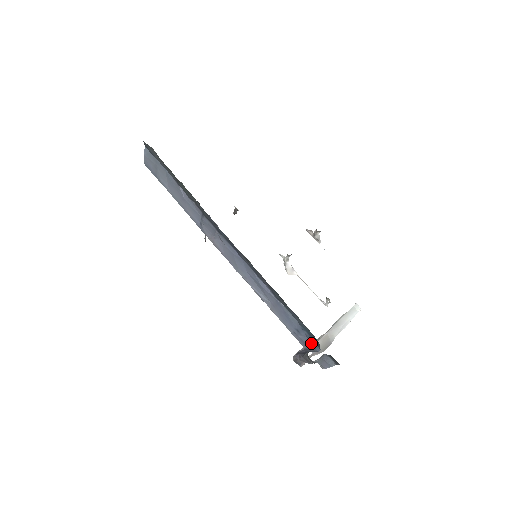
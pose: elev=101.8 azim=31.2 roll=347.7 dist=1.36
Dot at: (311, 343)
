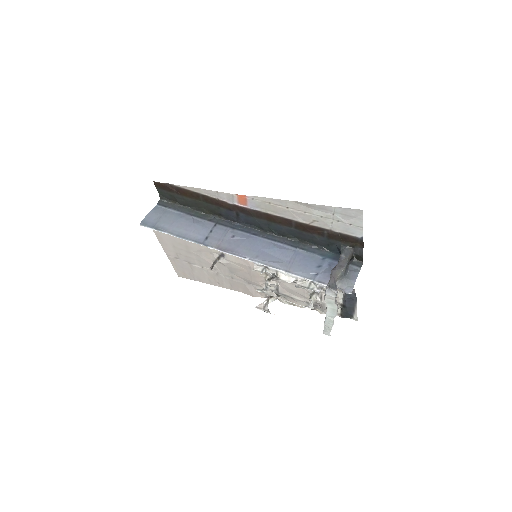
Dot at: occluded
